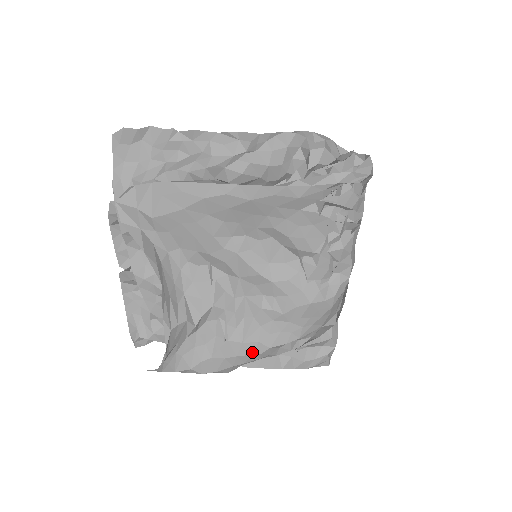
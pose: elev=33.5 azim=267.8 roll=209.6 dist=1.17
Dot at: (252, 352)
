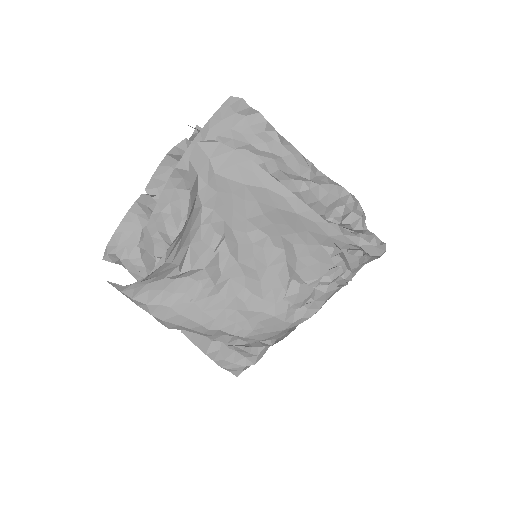
Dot at: (204, 324)
